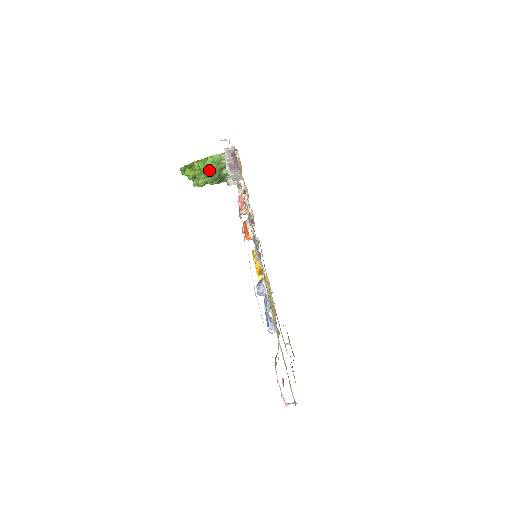
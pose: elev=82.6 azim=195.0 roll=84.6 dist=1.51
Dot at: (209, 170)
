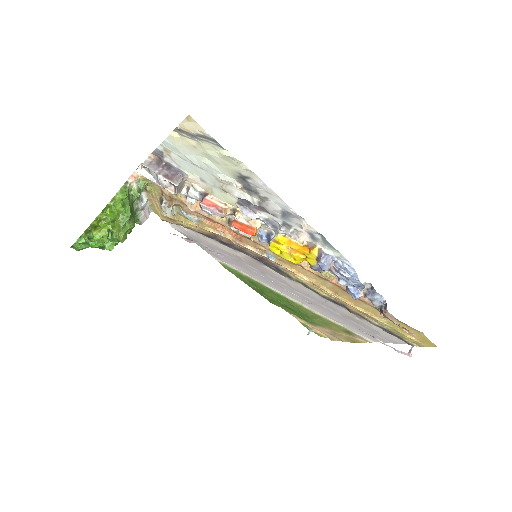
Dot at: (125, 212)
